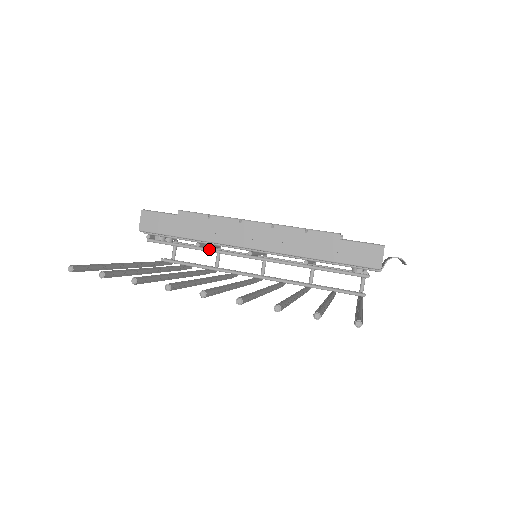
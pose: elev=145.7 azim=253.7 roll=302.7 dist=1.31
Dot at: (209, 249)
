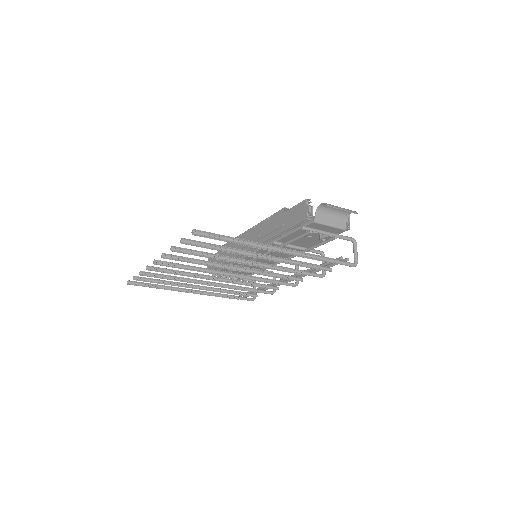
Dot at: occluded
